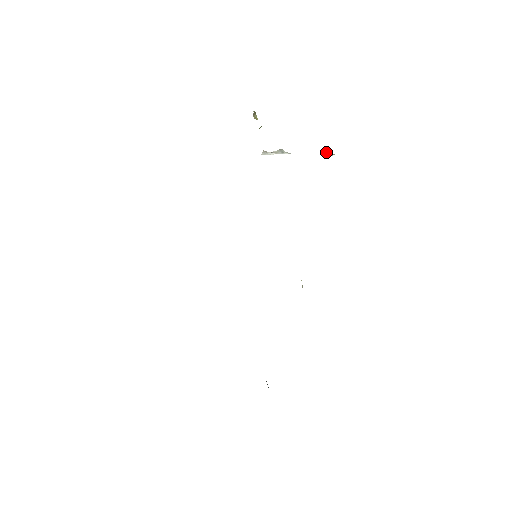
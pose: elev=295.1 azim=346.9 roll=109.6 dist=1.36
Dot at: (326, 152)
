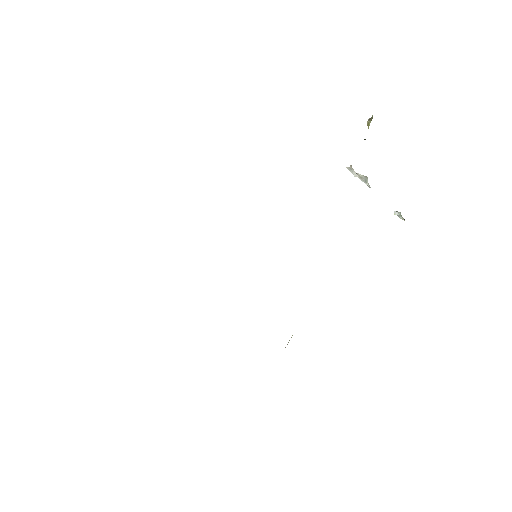
Dot at: (400, 212)
